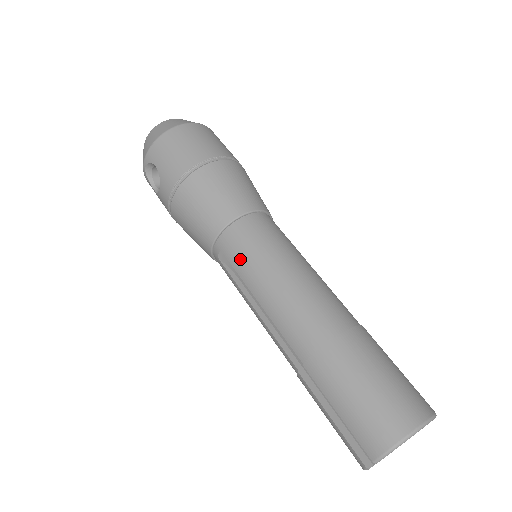
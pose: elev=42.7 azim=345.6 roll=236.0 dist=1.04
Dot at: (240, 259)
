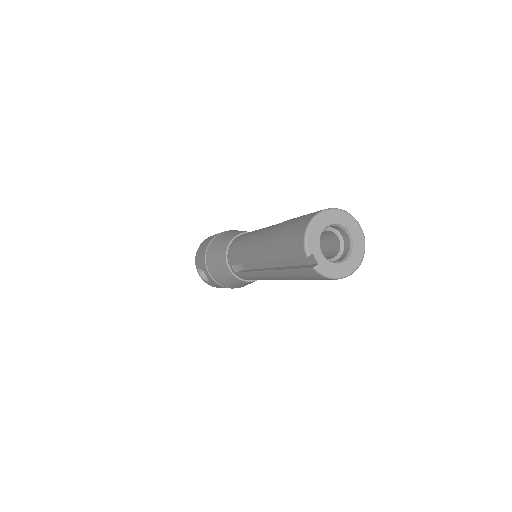
Dot at: (235, 256)
